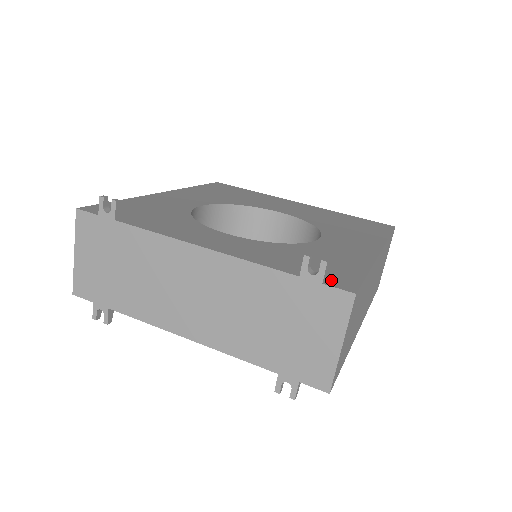
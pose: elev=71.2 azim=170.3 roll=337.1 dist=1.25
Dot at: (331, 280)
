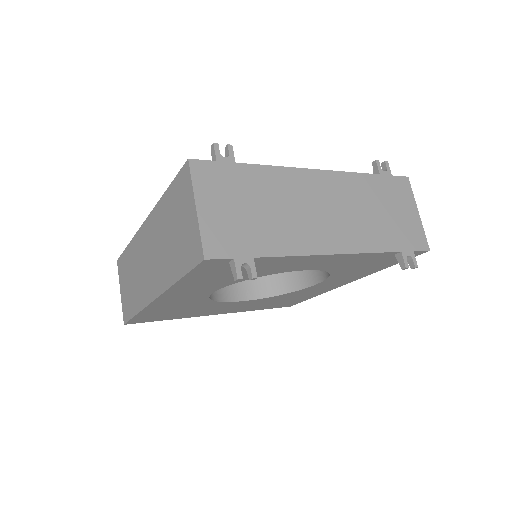
Dot at: occluded
